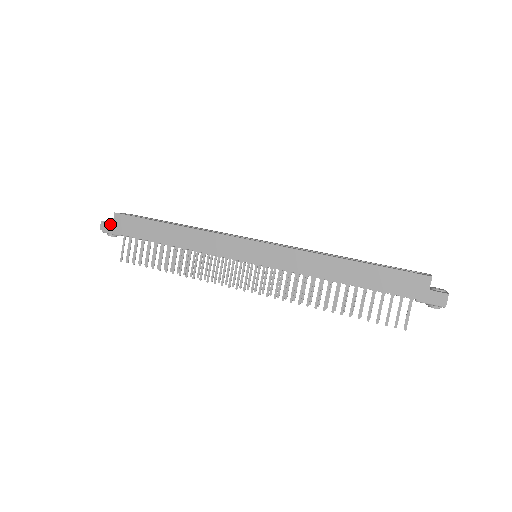
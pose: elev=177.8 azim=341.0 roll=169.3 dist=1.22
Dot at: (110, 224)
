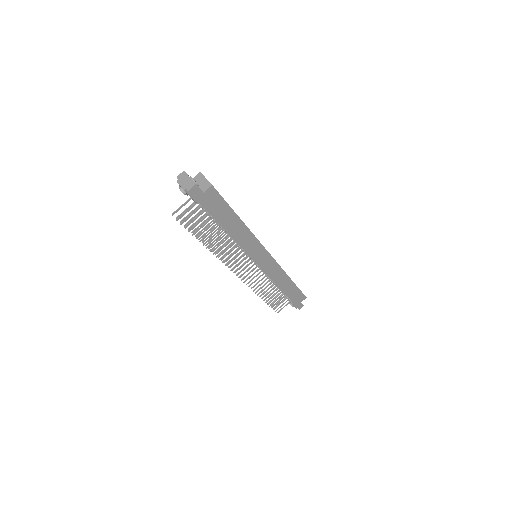
Dot at: (201, 192)
